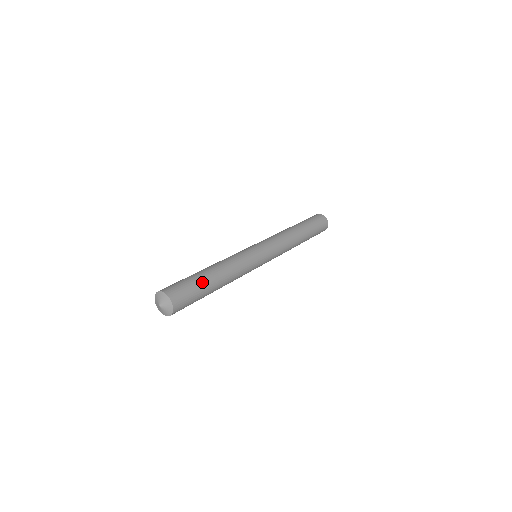
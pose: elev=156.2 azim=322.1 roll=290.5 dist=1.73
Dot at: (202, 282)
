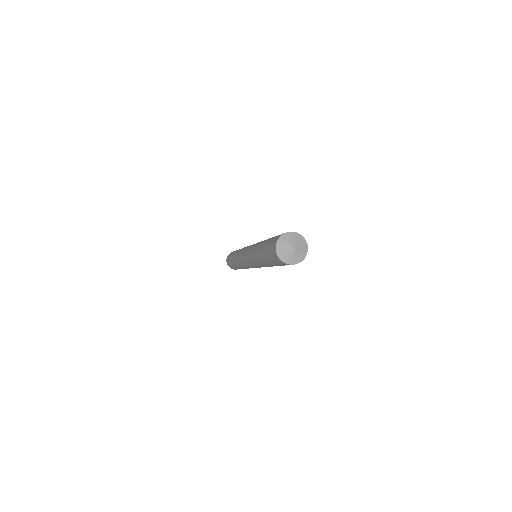
Dot at: occluded
